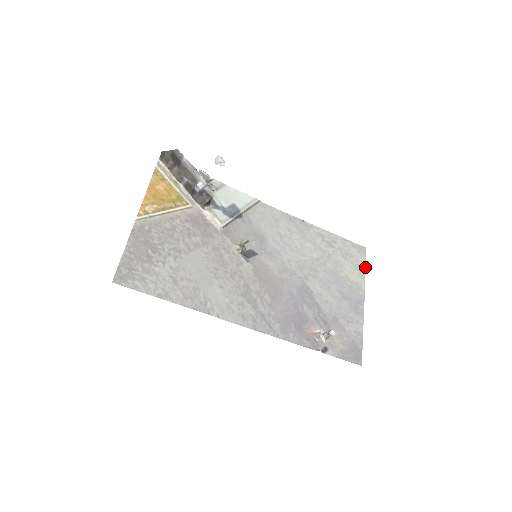
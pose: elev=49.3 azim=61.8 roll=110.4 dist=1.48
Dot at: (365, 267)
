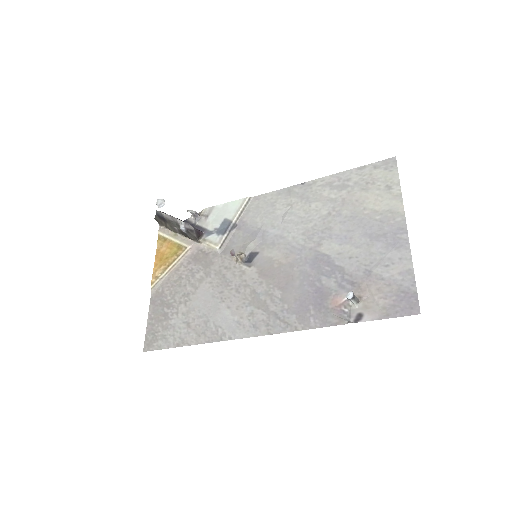
Dot at: (399, 182)
